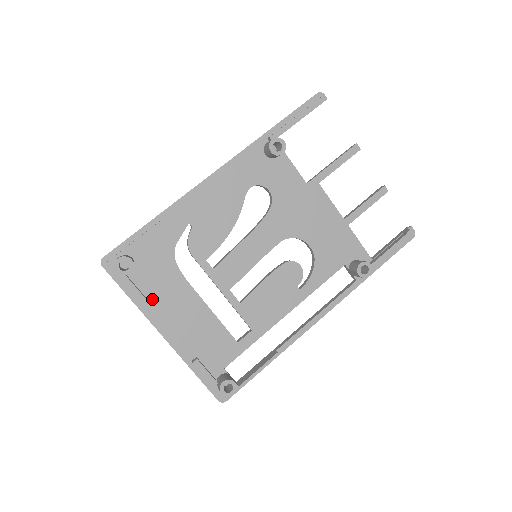
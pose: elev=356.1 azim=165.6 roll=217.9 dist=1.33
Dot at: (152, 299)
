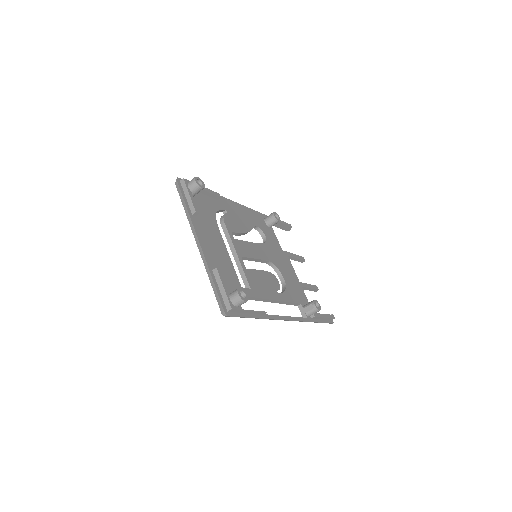
Dot at: (198, 219)
